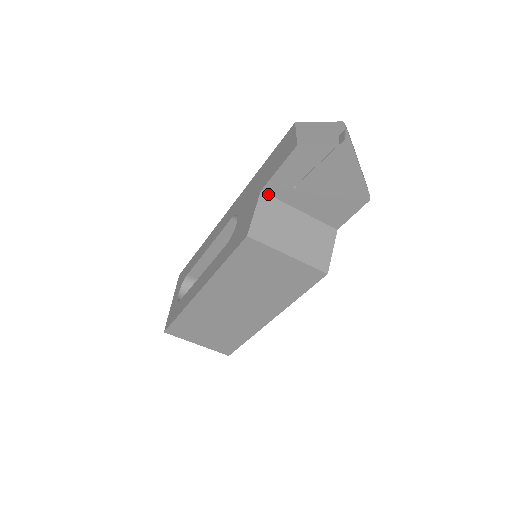
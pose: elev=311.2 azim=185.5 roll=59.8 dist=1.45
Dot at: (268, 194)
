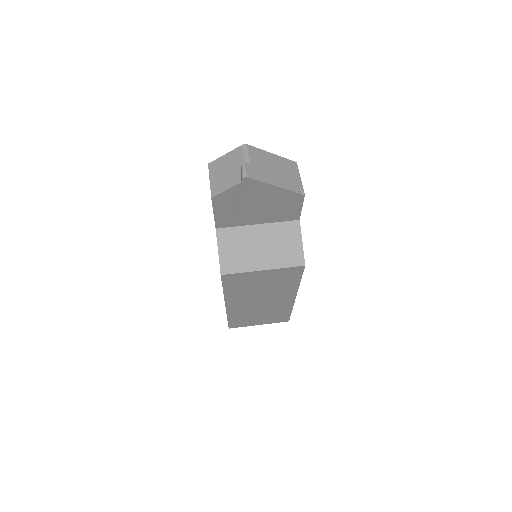
Dot at: (223, 228)
